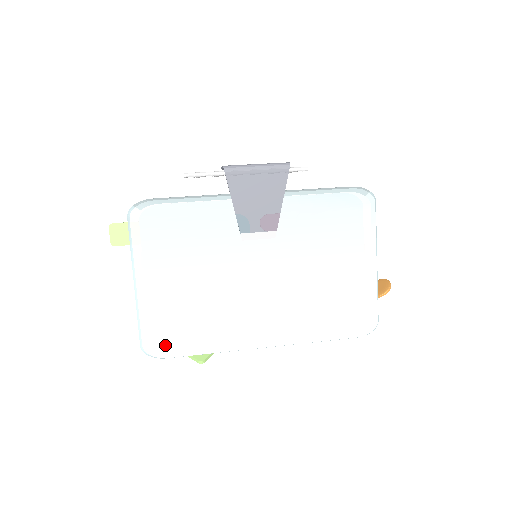
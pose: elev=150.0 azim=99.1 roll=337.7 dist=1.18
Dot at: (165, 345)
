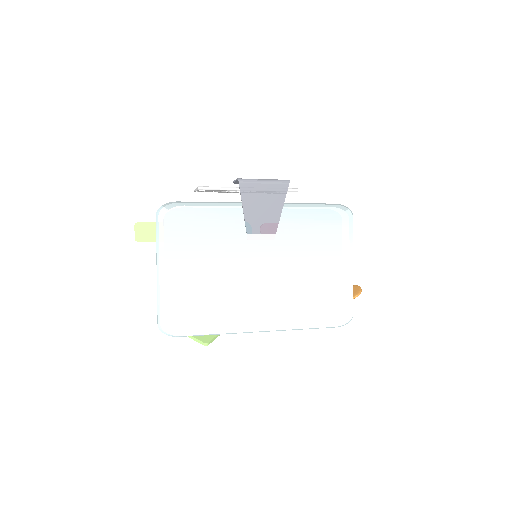
Dot at: (179, 324)
